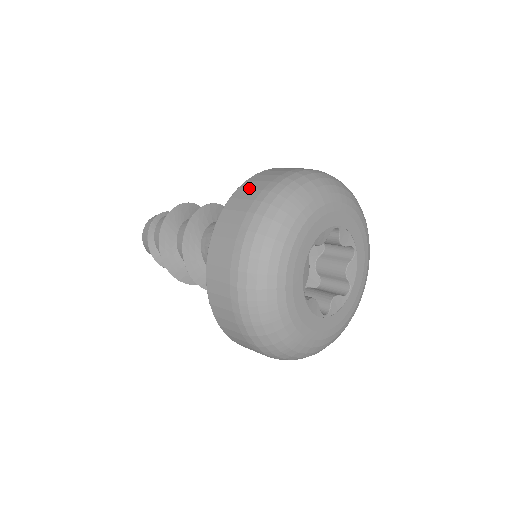
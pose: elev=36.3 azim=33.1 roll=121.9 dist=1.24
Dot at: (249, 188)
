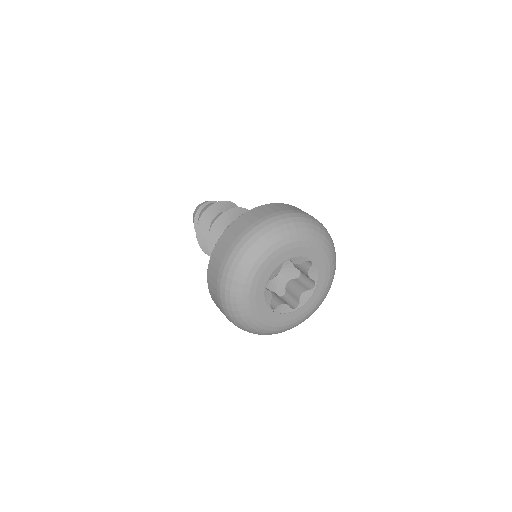
Dot at: (220, 248)
